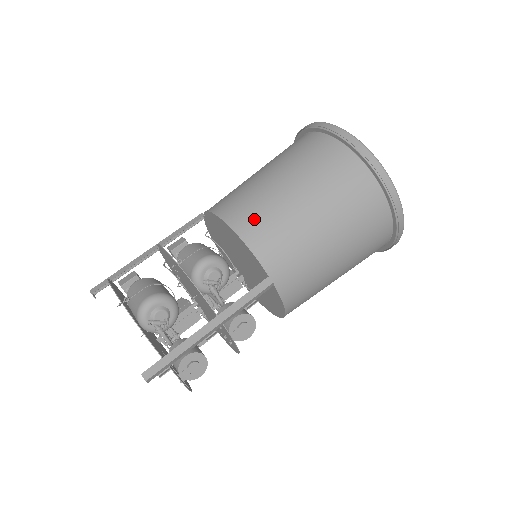
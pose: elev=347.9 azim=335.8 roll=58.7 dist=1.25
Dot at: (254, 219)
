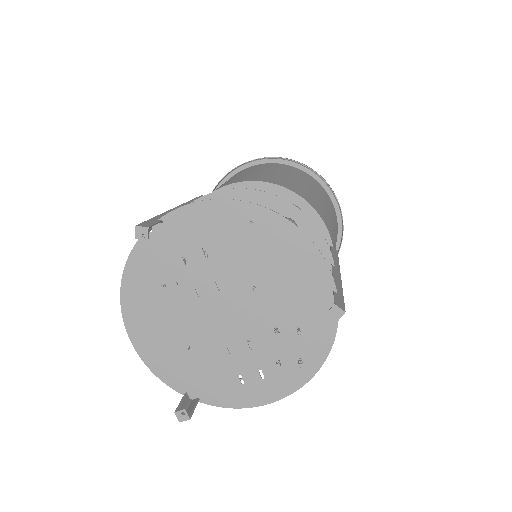
Dot at: (301, 191)
